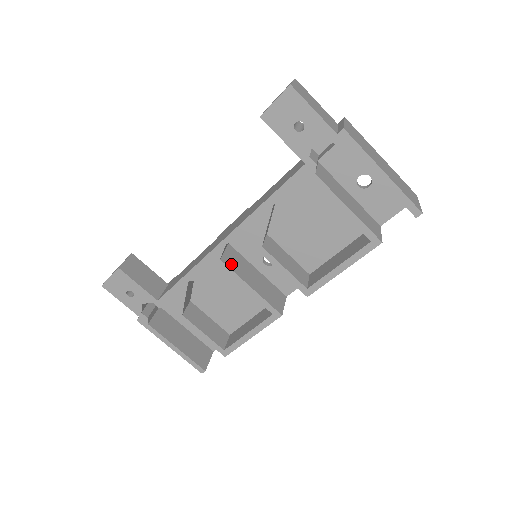
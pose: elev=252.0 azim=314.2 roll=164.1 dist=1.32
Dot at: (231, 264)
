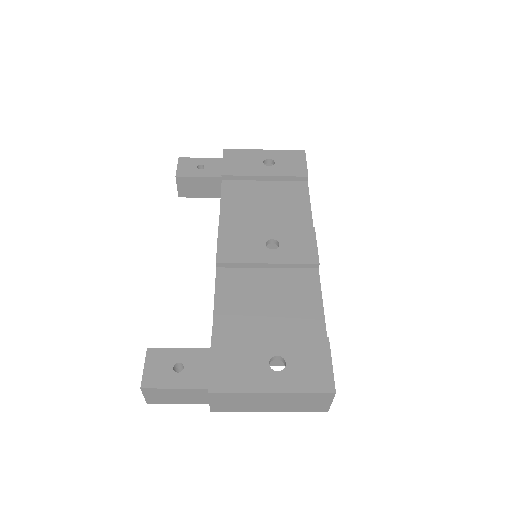
Dot at: occluded
